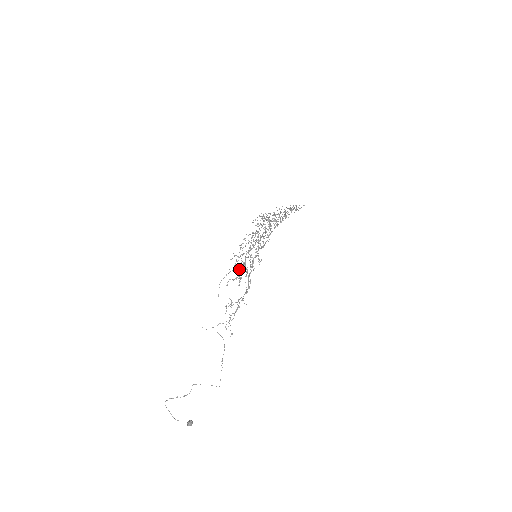
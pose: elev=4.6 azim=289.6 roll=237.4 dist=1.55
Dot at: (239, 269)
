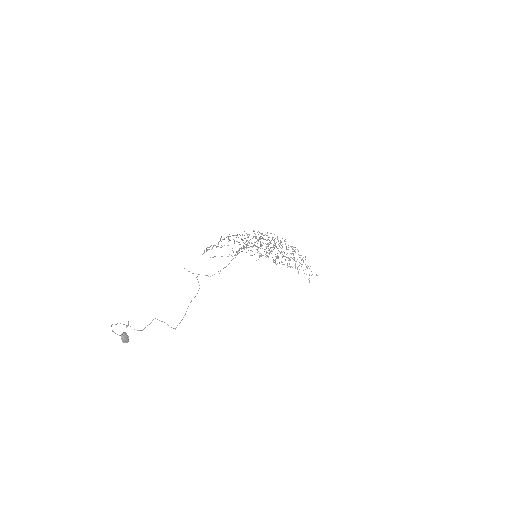
Dot at: (237, 251)
